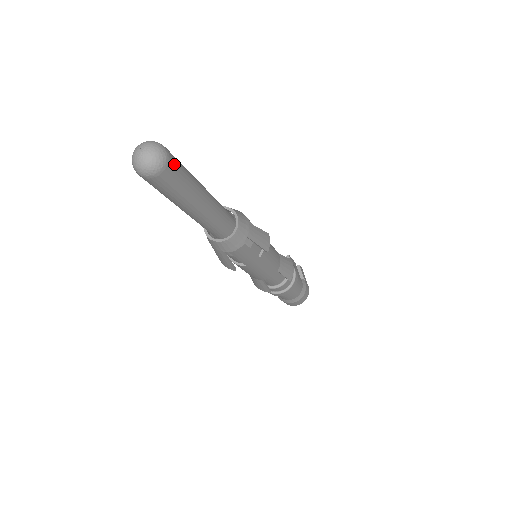
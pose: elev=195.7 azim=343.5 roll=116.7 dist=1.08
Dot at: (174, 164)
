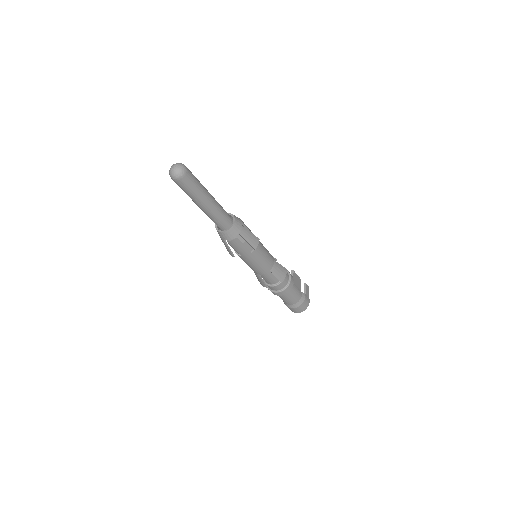
Dot at: (189, 176)
